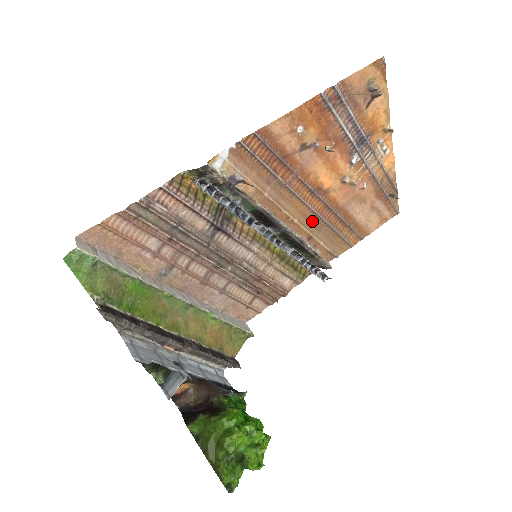
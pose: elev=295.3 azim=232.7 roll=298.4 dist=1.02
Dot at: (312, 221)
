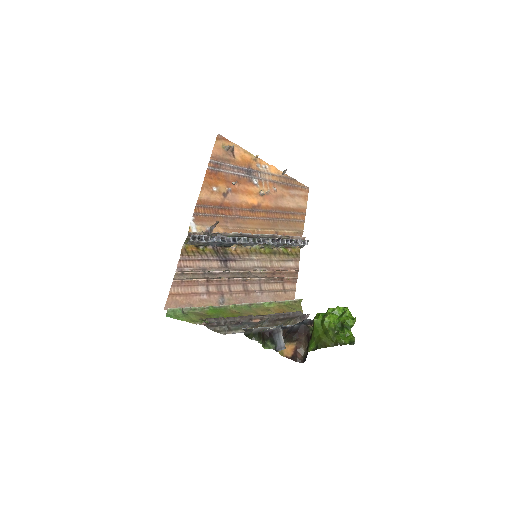
Dot at: (268, 224)
